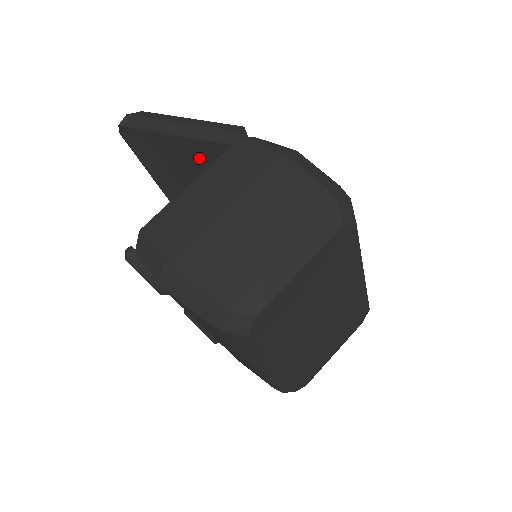
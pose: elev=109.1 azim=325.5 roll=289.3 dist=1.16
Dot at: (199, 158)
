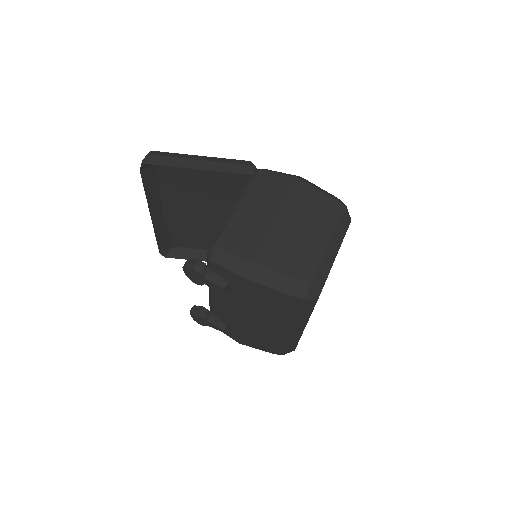
Dot at: (204, 186)
